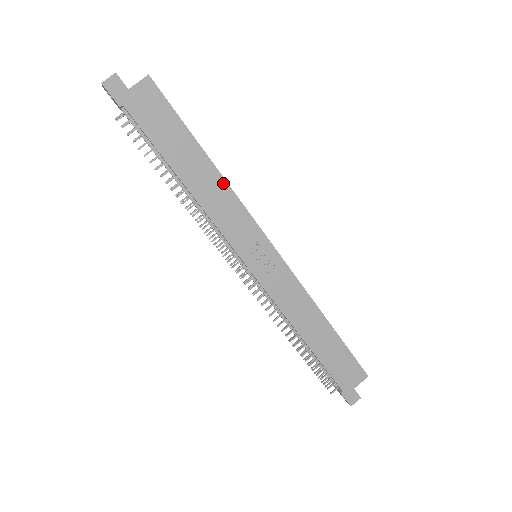
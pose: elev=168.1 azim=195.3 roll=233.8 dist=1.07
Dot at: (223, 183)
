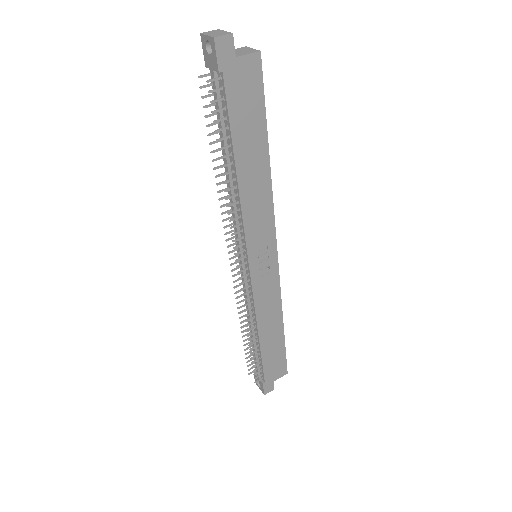
Dot at: (268, 185)
